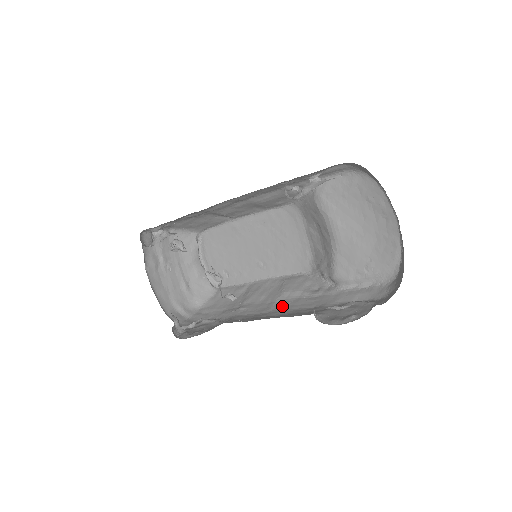
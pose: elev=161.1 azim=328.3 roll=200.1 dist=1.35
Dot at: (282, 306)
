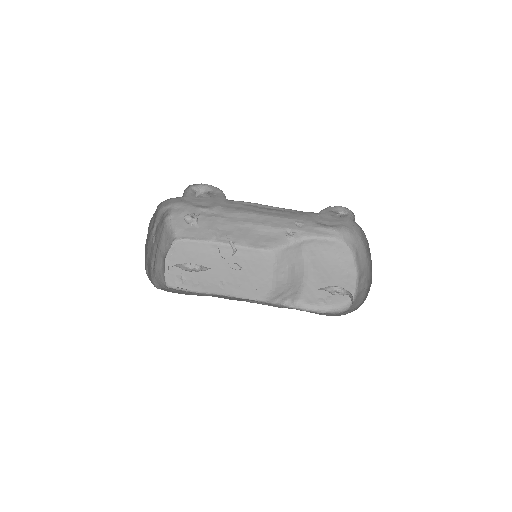
Dot at: occluded
